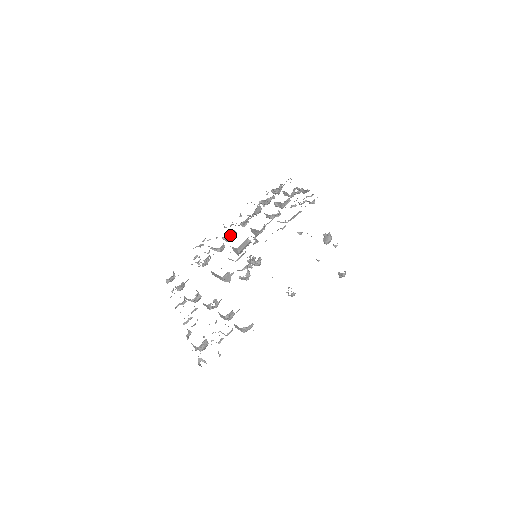
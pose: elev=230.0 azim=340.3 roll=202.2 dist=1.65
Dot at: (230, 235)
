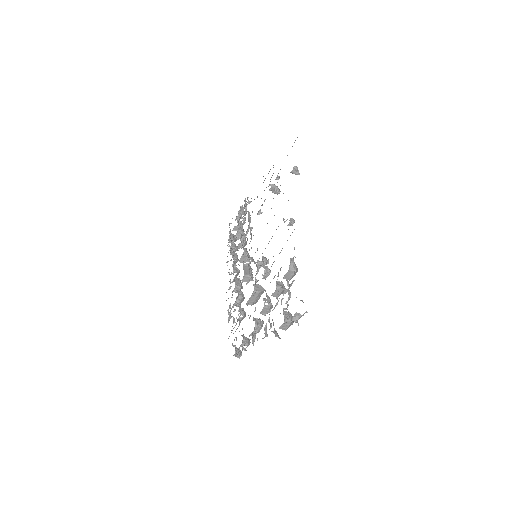
Dot at: (235, 283)
